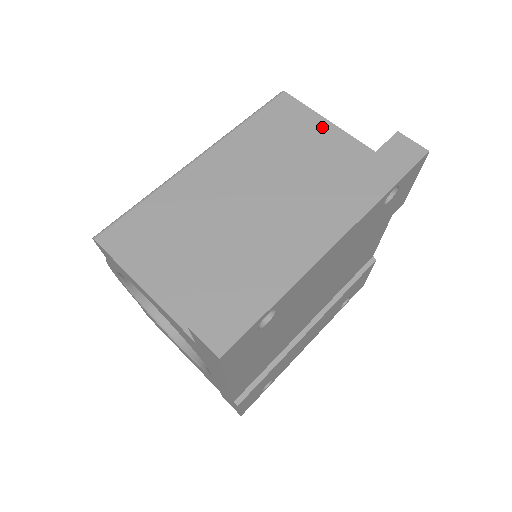
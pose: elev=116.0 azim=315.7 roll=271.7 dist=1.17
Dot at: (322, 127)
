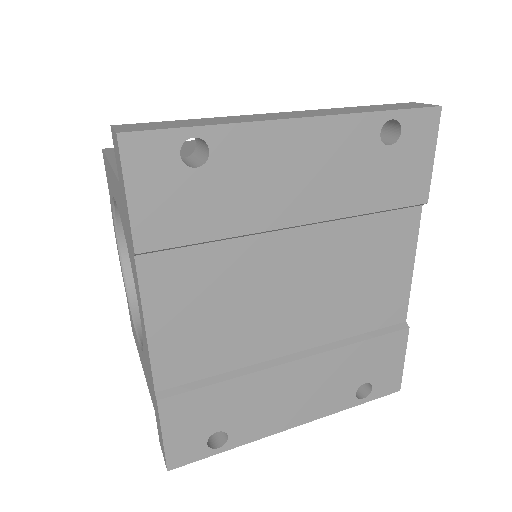
Dot at: occluded
